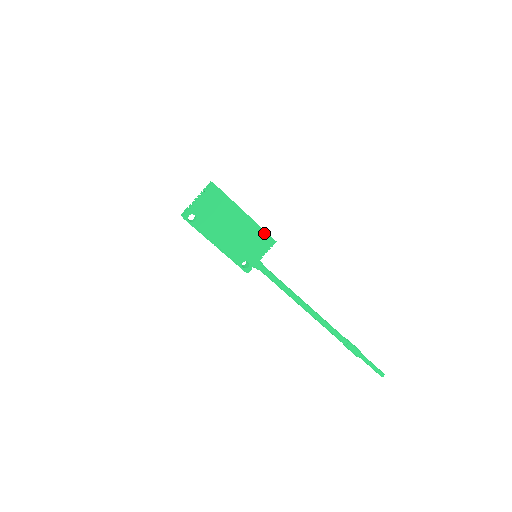
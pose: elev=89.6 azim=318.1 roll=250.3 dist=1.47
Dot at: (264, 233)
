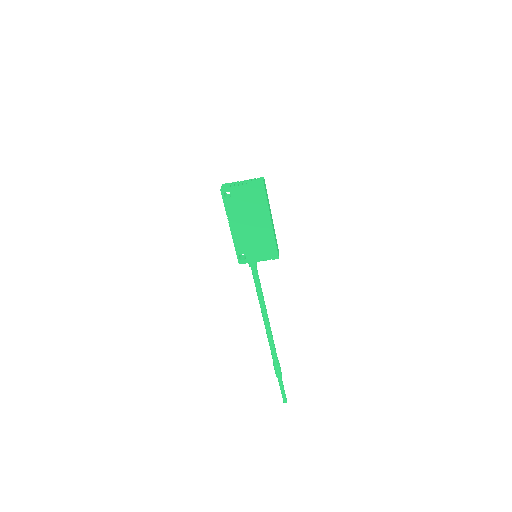
Dot at: (274, 246)
